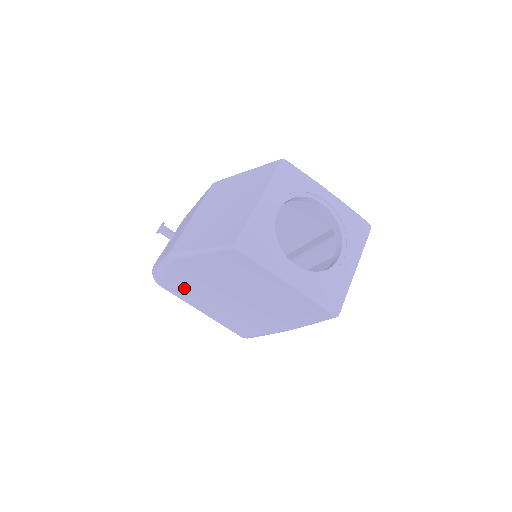
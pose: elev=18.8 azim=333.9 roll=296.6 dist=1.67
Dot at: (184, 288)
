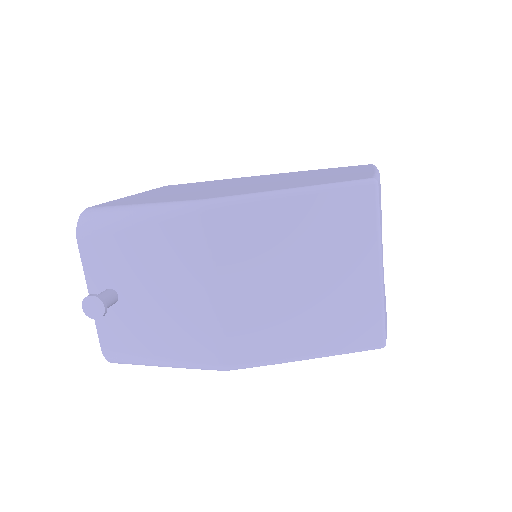
Dot at: occluded
